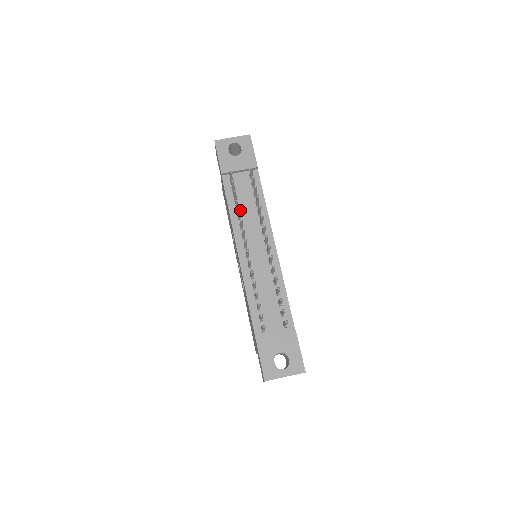
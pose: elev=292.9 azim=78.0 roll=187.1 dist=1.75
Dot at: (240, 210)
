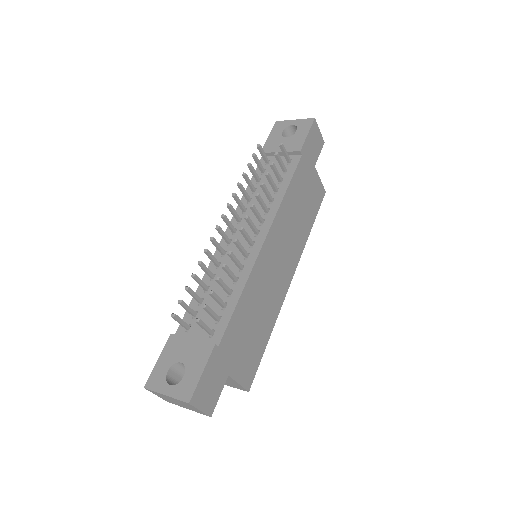
Dot at: (255, 193)
